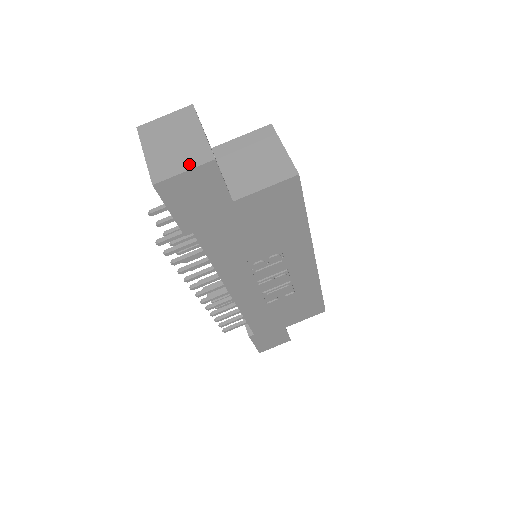
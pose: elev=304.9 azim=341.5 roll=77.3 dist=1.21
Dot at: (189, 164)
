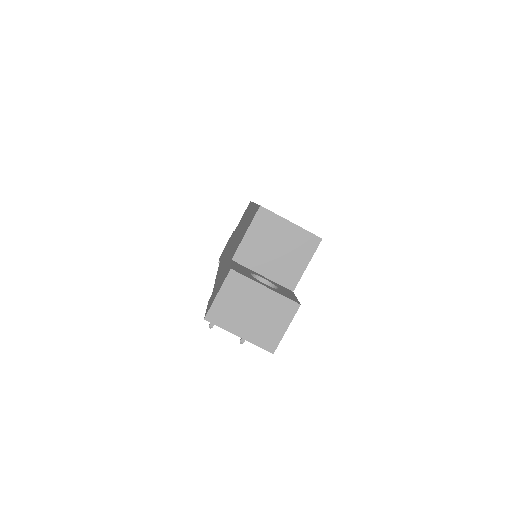
Dot at: (285, 321)
